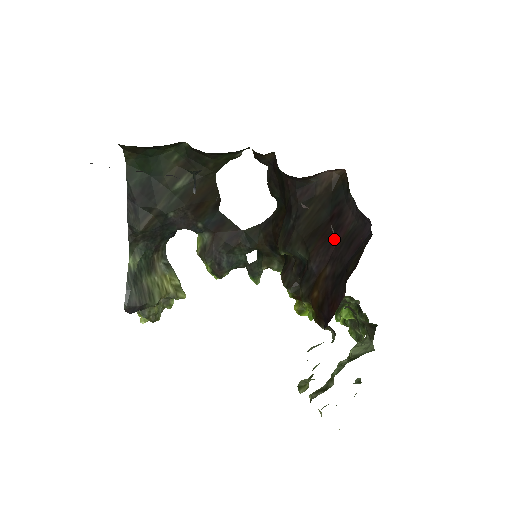
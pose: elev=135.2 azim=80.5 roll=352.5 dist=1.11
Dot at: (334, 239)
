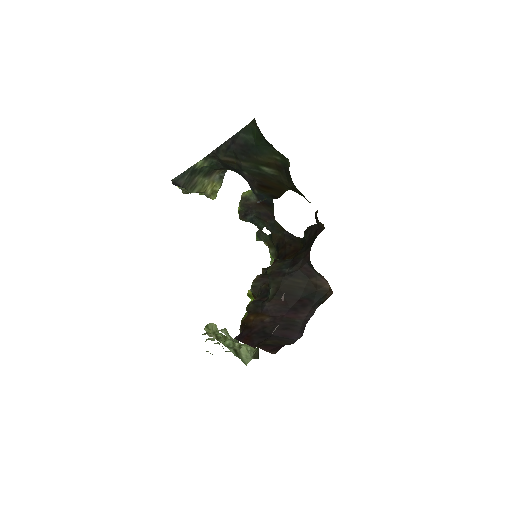
Dot at: (287, 312)
